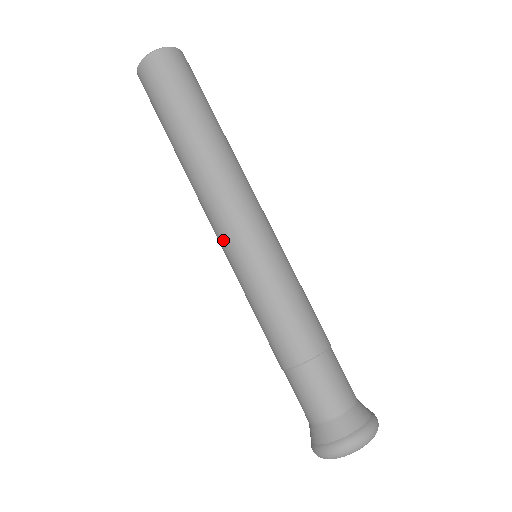
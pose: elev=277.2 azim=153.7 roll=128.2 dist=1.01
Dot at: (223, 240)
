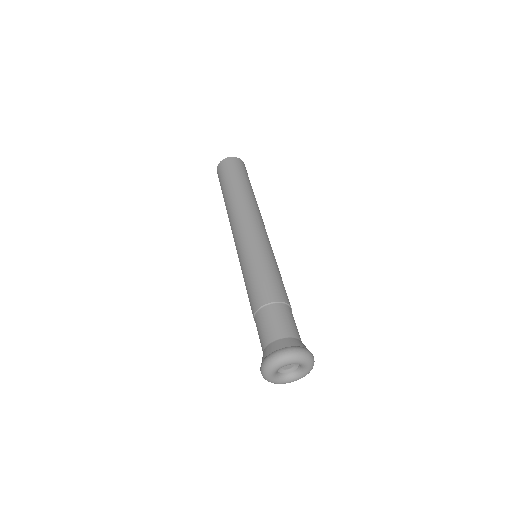
Dot at: occluded
